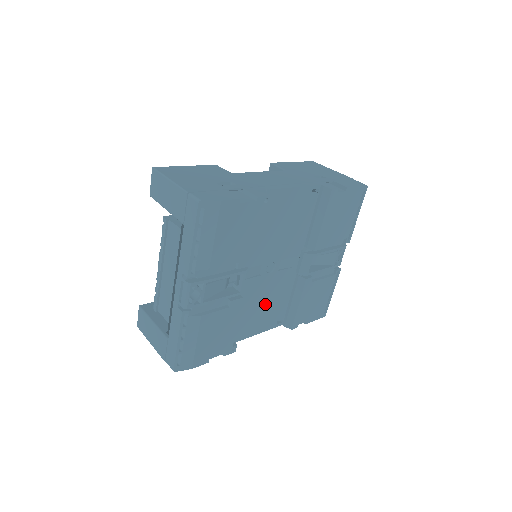
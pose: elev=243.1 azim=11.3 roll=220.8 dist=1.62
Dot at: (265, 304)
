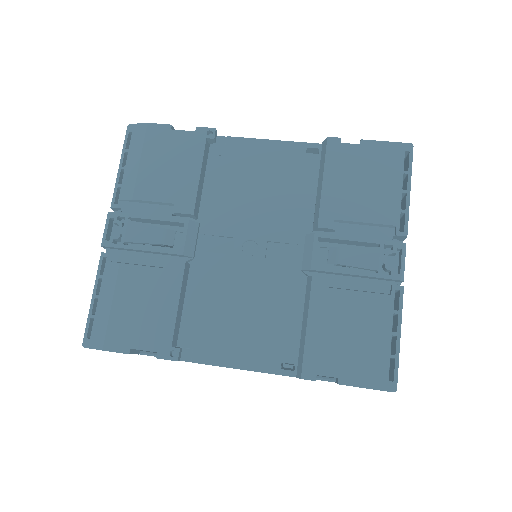
Dot at: (248, 312)
